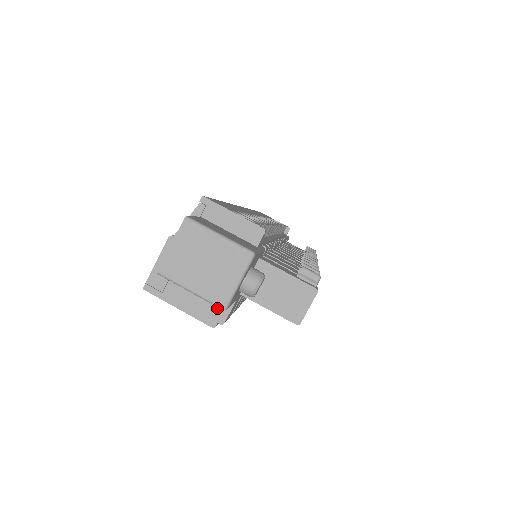
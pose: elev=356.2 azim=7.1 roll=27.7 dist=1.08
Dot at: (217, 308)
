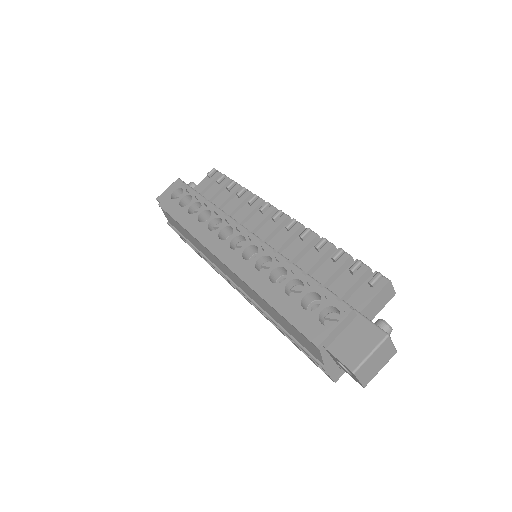
Dot at: occluded
